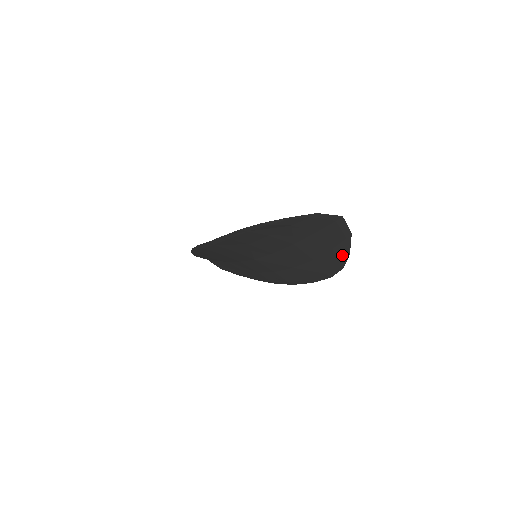
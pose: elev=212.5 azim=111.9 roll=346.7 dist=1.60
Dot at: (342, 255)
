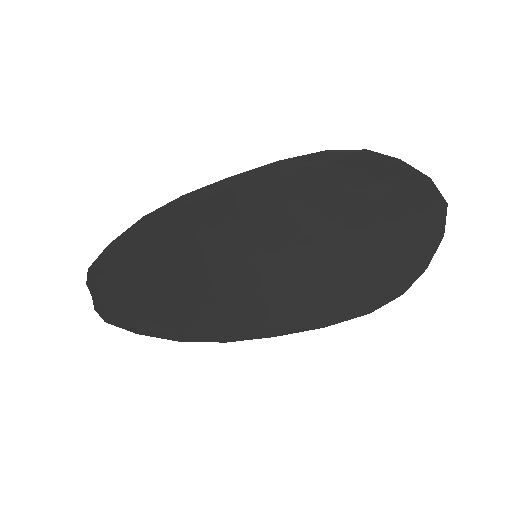
Dot at: (415, 267)
